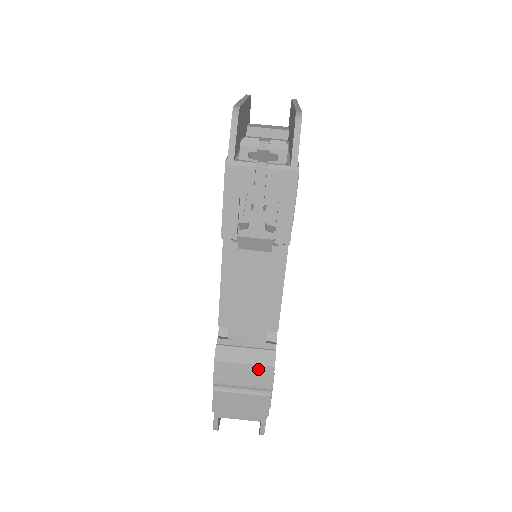
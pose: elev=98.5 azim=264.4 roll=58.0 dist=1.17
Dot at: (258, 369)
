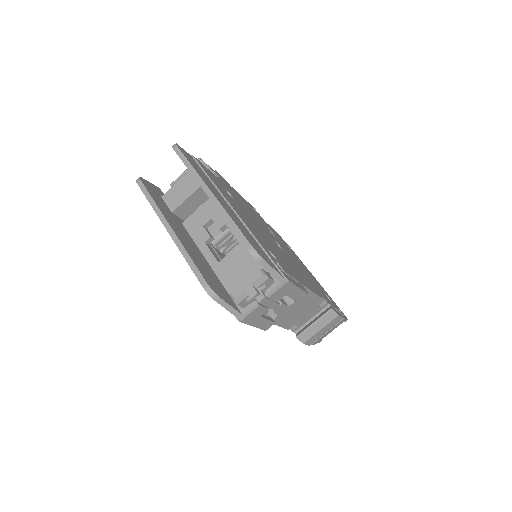
Dot at: (330, 324)
